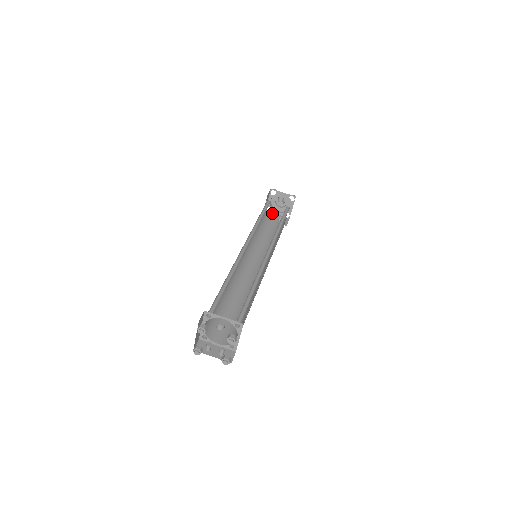
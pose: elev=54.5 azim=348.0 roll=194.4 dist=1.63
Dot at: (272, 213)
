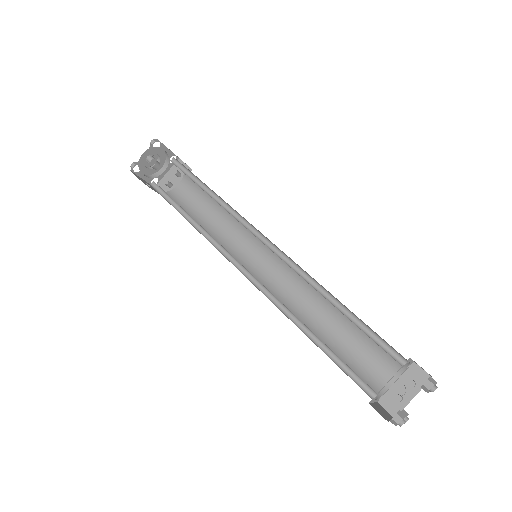
Dot at: (165, 182)
